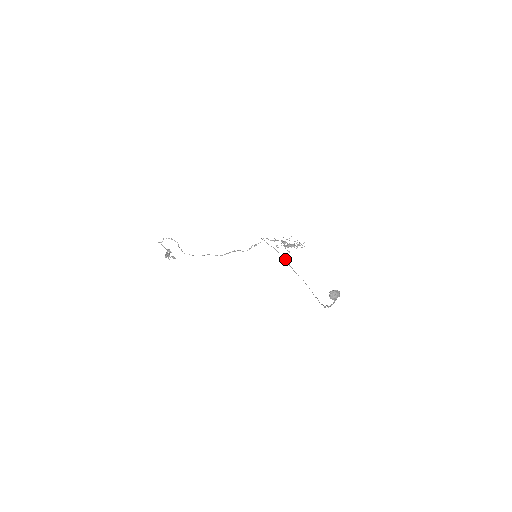
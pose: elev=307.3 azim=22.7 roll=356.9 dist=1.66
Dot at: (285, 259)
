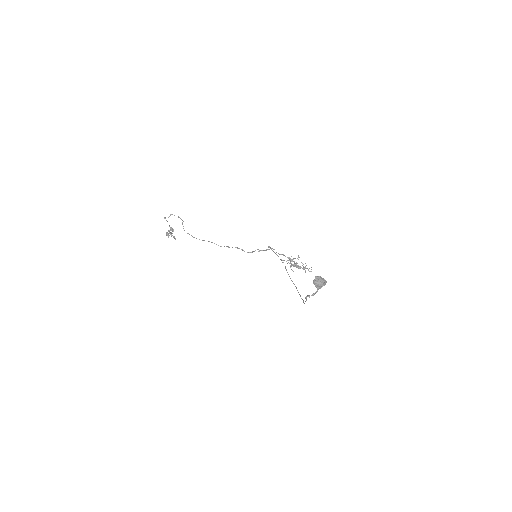
Dot at: occluded
